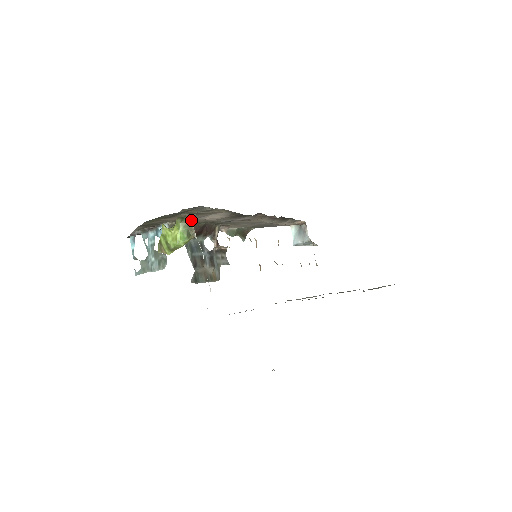
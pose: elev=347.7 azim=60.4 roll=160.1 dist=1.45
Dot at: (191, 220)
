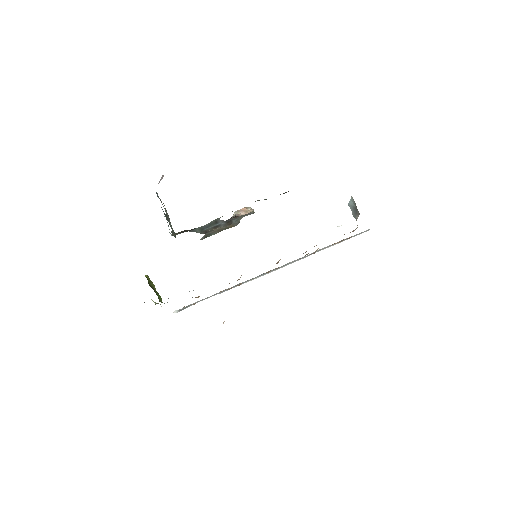
Dot at: occluded
